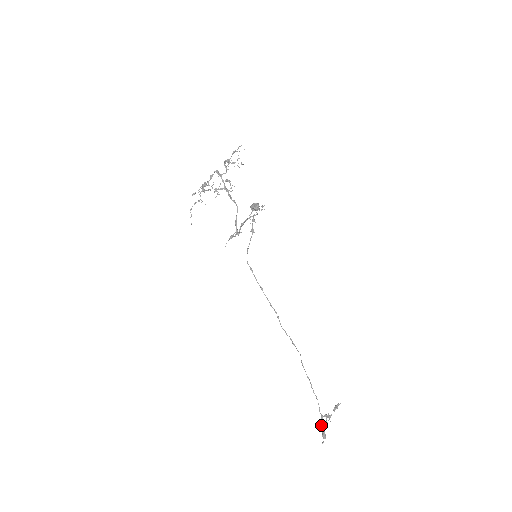
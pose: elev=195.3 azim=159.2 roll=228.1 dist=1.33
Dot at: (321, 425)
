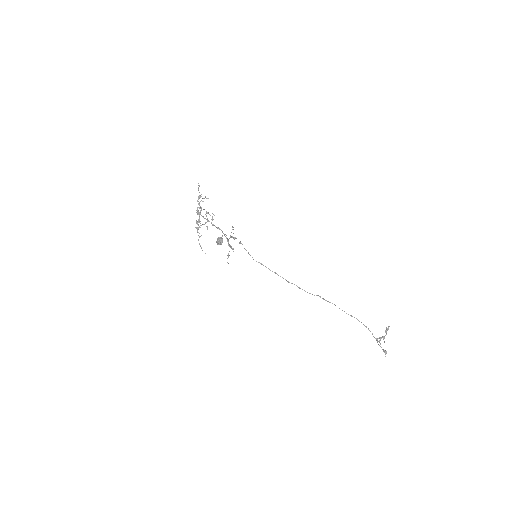
Dot at: (379, 345)
